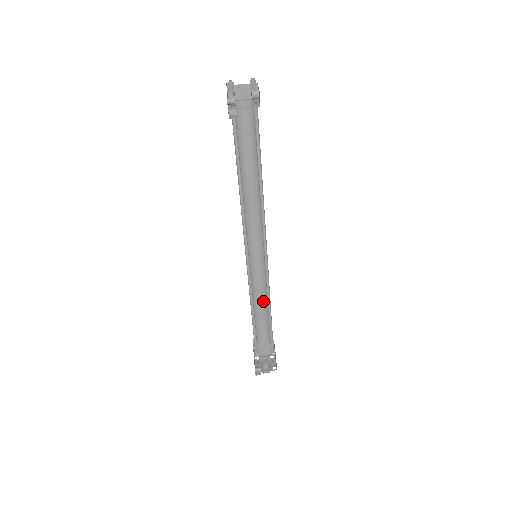
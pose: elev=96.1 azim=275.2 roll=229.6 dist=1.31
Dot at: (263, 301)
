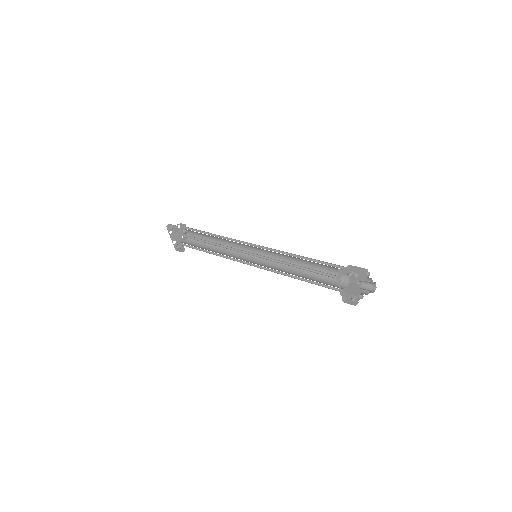
Dot at: (301, 273)
